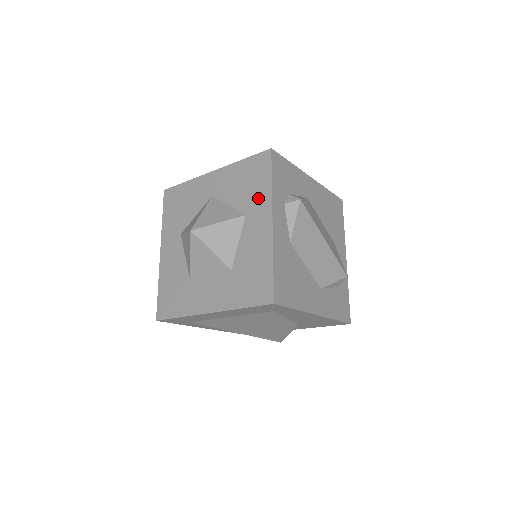
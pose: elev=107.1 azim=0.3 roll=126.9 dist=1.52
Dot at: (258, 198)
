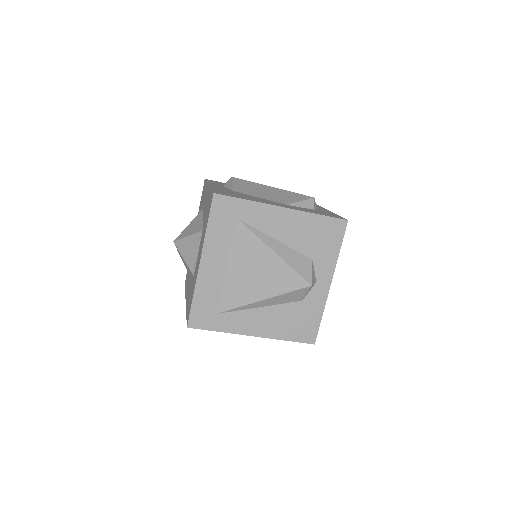
Dot at: (204, 195)
